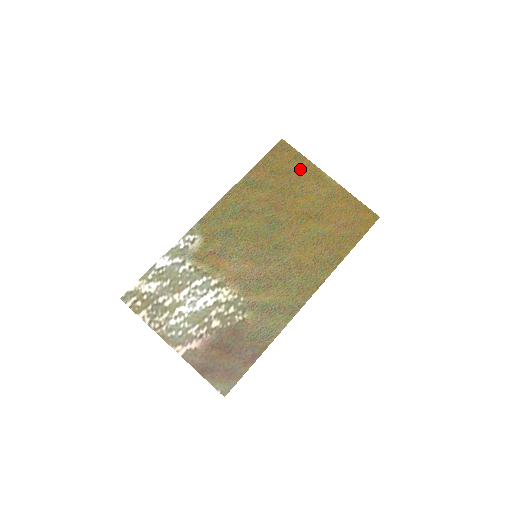
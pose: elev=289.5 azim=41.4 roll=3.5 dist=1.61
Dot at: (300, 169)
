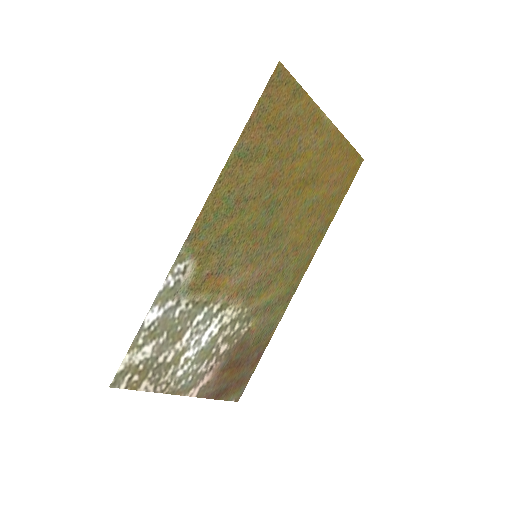
Dot at: (299, 113)
